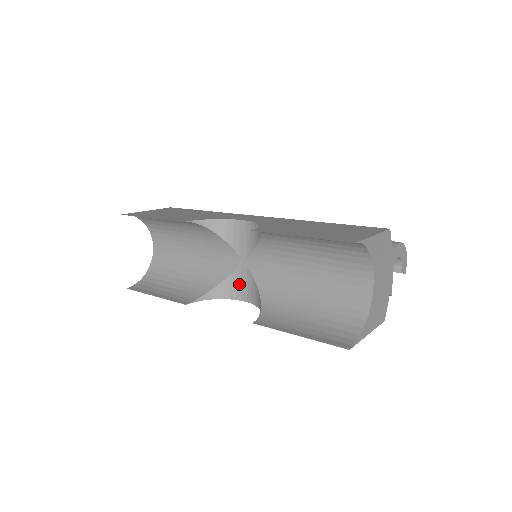
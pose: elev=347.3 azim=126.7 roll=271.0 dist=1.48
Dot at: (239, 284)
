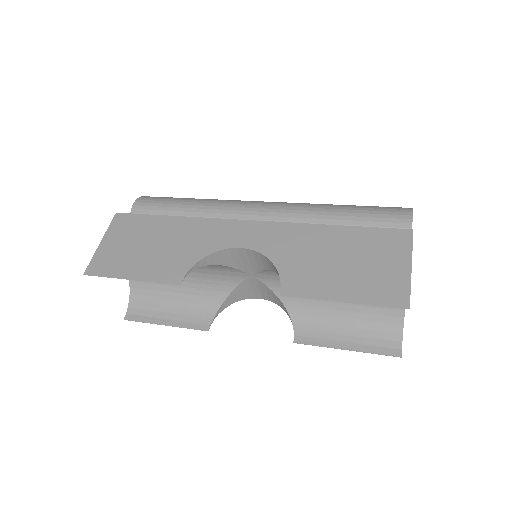
Dot at: (250, 289)
